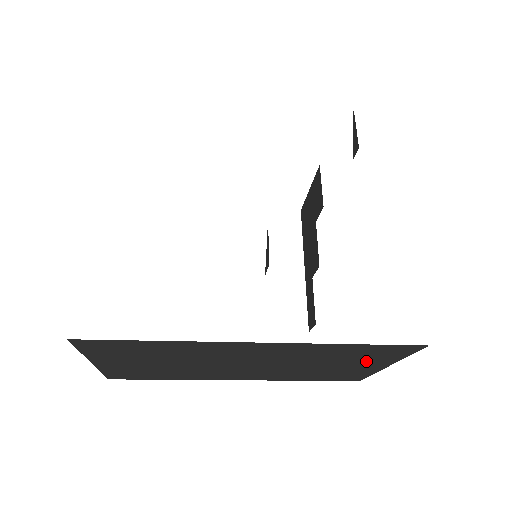
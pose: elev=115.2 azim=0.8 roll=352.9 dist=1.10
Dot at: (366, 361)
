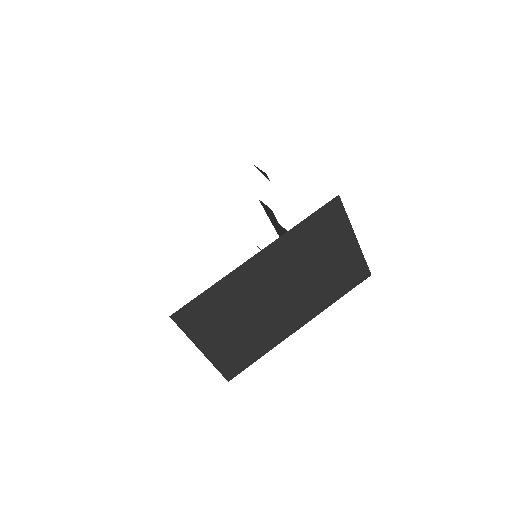
Dot at: (335, 240)
